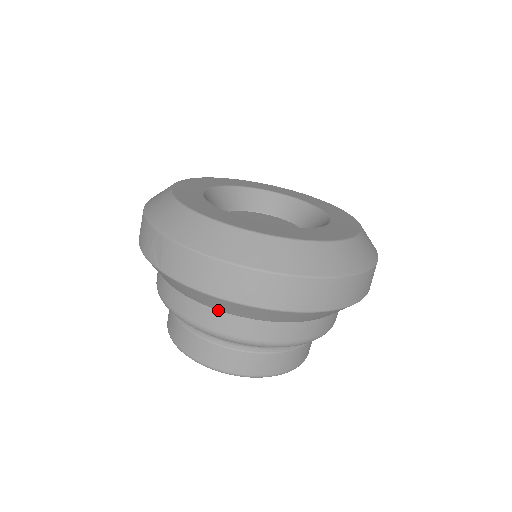
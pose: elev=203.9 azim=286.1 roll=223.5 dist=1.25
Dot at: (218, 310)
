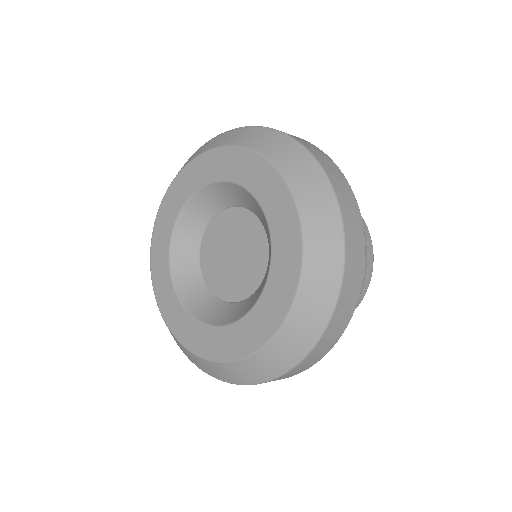
Dot at: occluded
